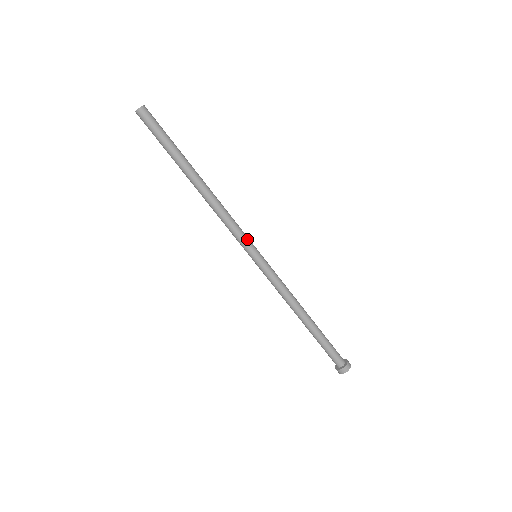
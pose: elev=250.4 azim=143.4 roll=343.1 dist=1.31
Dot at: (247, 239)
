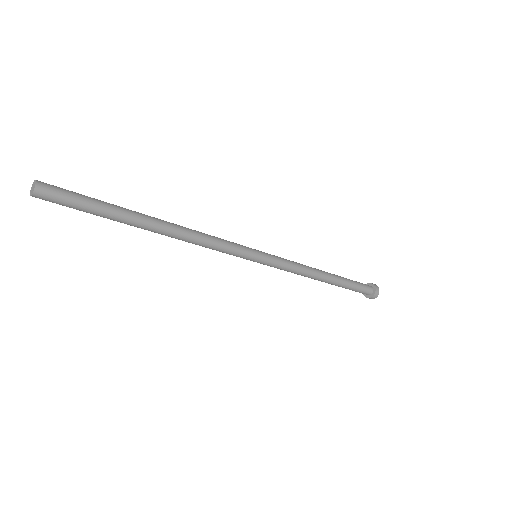
Dot at: (237, 256)
